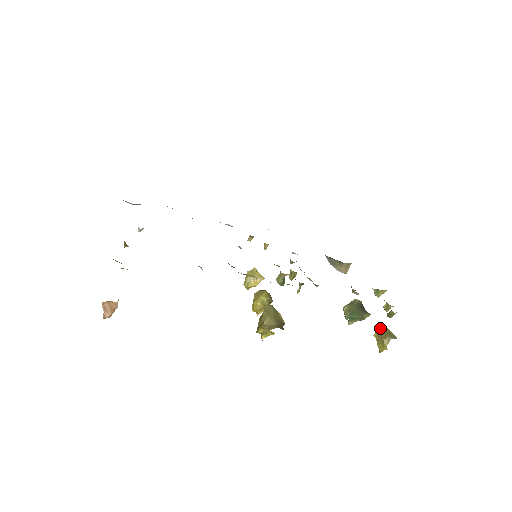
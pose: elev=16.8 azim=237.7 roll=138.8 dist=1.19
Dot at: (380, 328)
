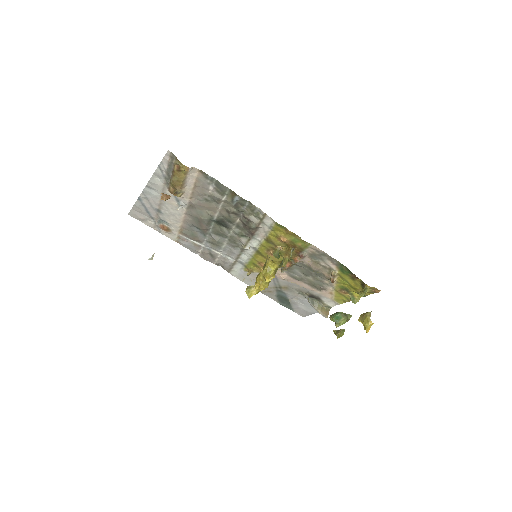
Dot at: (362, 314)
